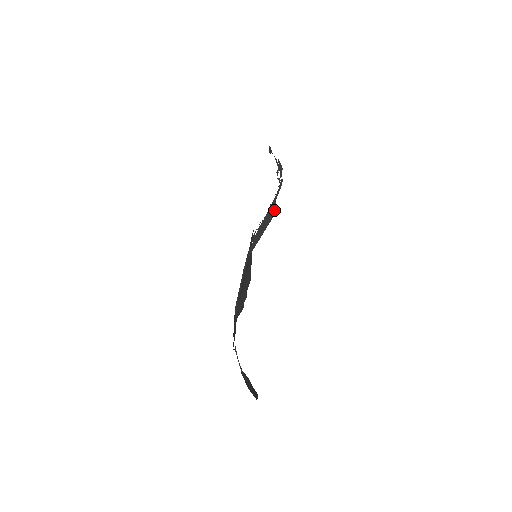
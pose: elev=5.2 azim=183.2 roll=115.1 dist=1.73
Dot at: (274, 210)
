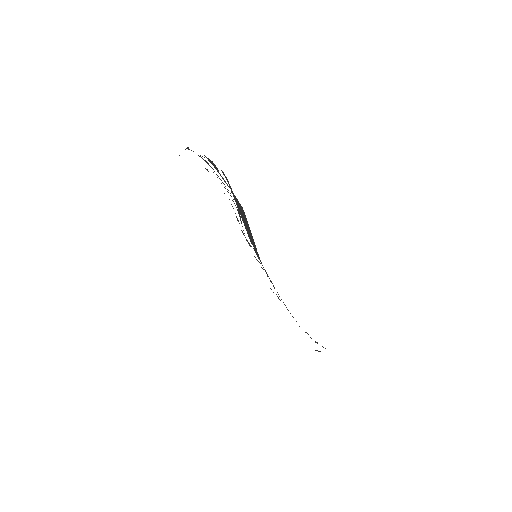
Dot at: (240, 204)
